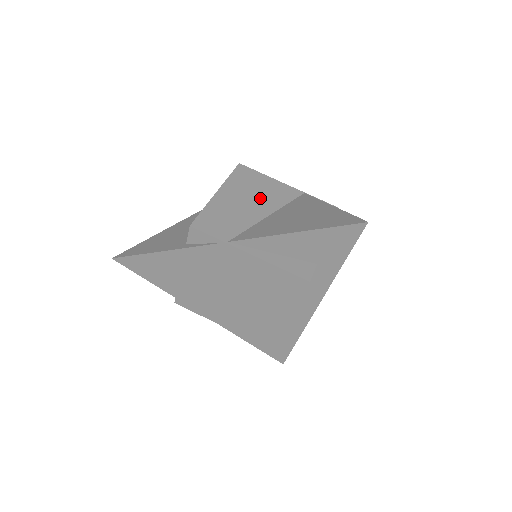
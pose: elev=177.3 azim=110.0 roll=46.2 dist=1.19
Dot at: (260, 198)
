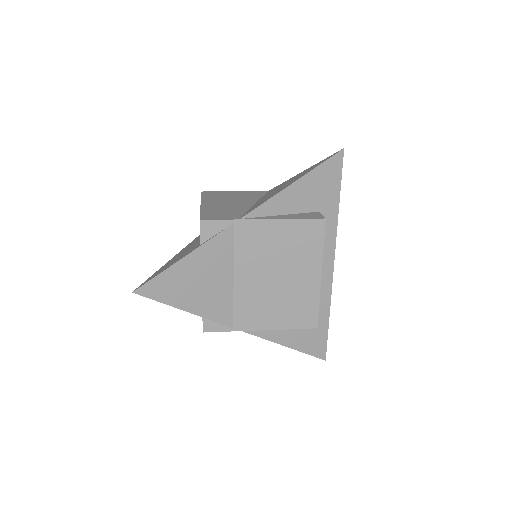
Dot at: (238, 199)
